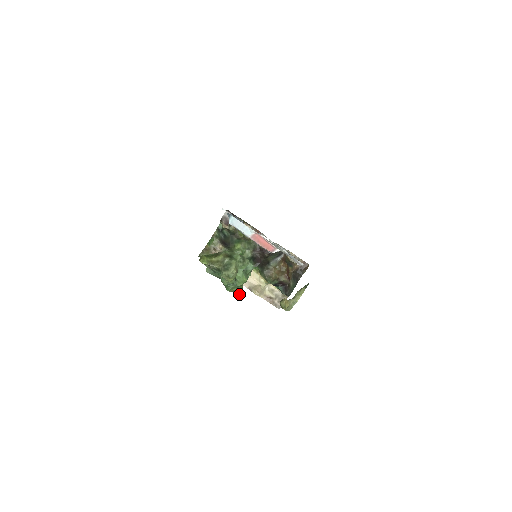
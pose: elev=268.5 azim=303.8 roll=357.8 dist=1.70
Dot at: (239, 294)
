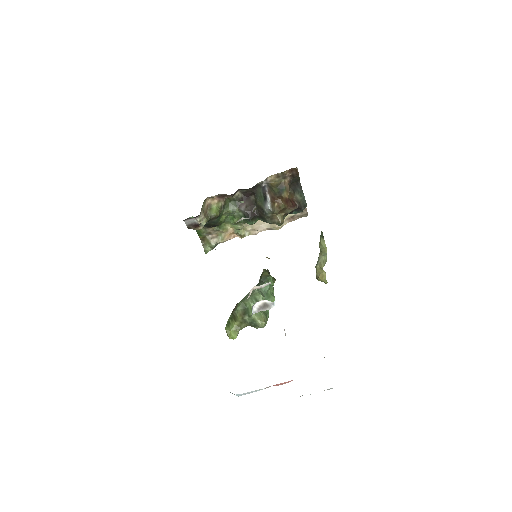
Dot at: occluded
